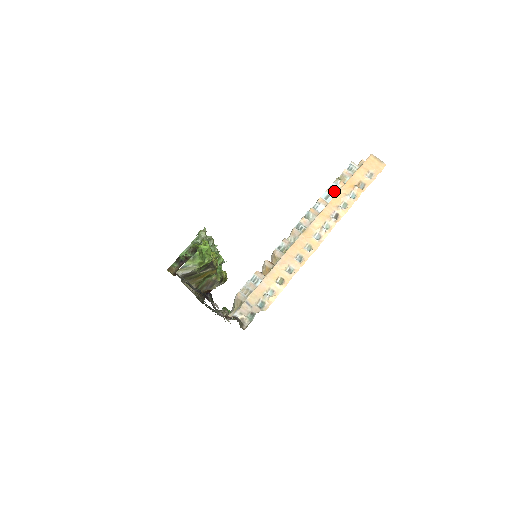
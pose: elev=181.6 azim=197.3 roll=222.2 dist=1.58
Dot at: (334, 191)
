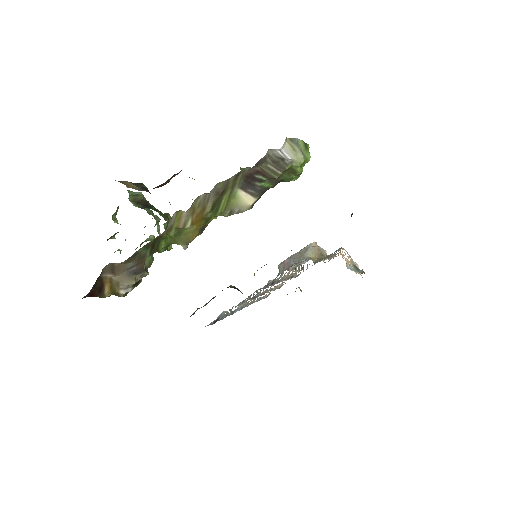
Dot at: occluded
